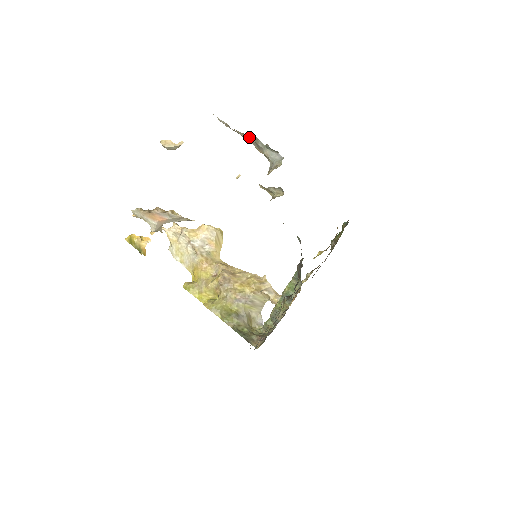
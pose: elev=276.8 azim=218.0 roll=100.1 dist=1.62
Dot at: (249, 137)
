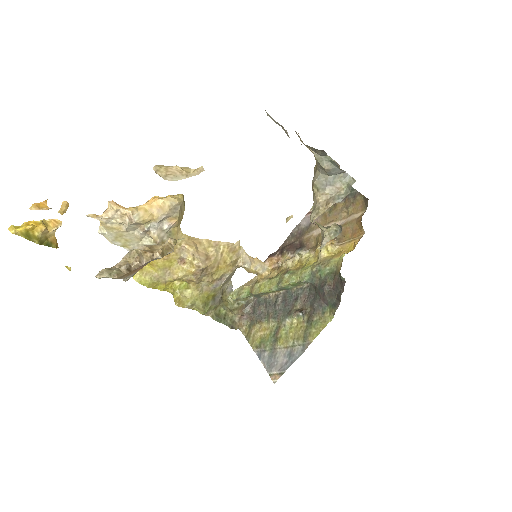
Dot at: occluded
